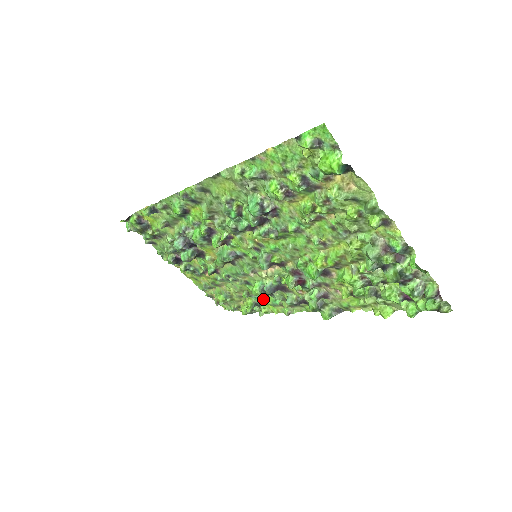
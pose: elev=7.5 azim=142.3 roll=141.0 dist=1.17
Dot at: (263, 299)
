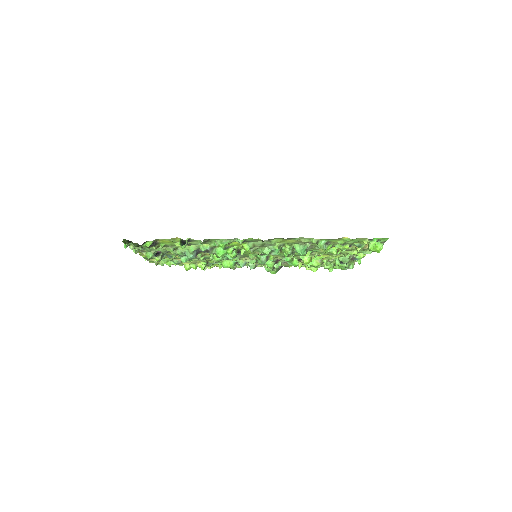
Dot at: (221, 264)
